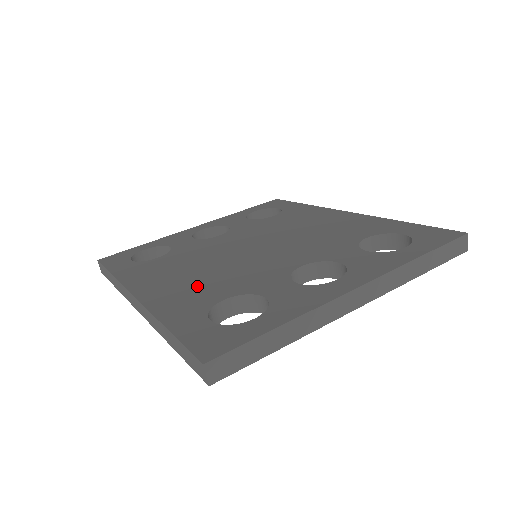
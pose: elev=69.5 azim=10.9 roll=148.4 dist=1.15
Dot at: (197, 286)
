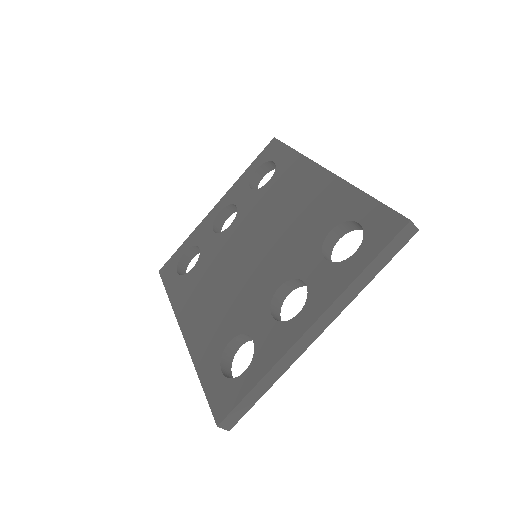
Dot at: (215, 319)
